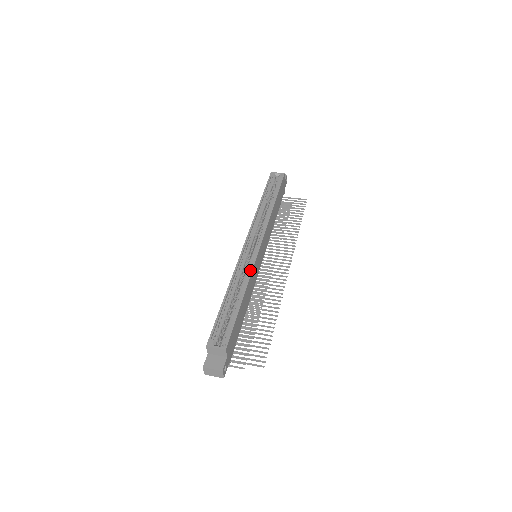
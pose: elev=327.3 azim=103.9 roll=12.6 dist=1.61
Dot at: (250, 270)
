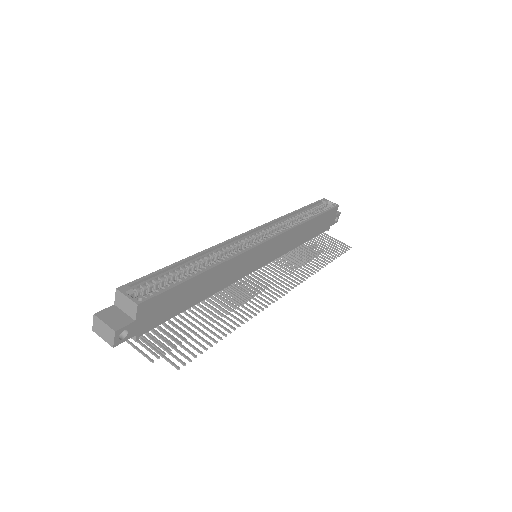
Dot at: (237, 253)
